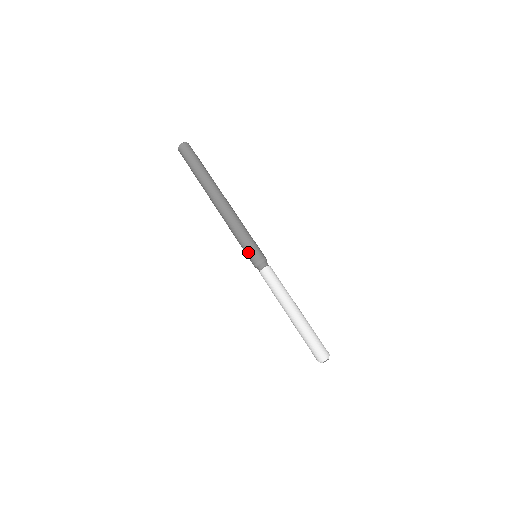
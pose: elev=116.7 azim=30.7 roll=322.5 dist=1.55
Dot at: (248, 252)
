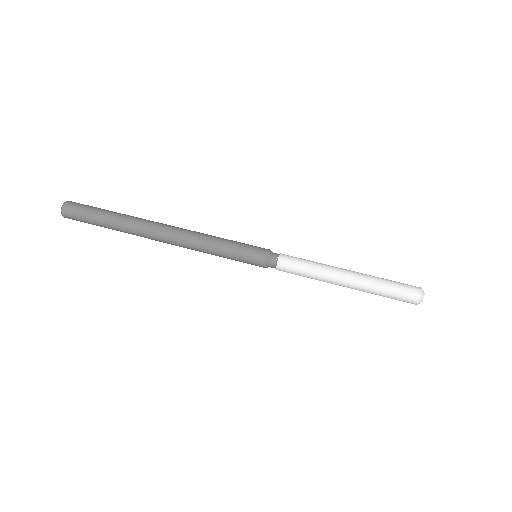
Dot at: (247, 253)
